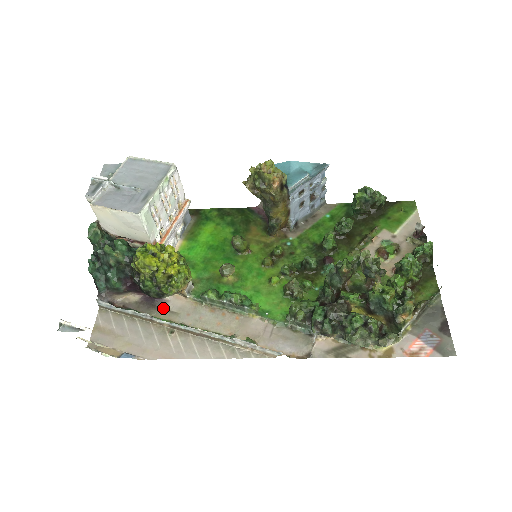
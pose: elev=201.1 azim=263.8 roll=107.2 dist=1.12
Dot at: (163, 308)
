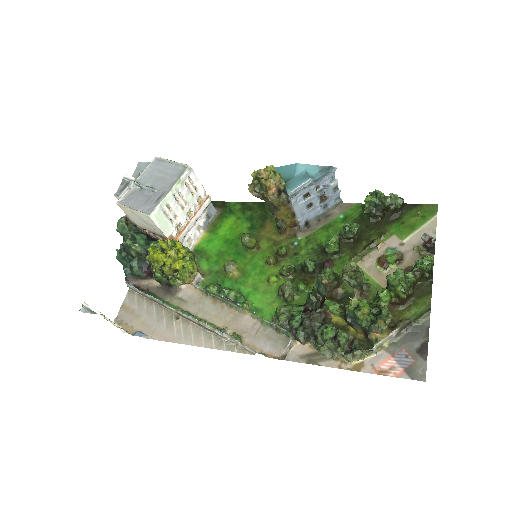
Dot at: (176, 295)
